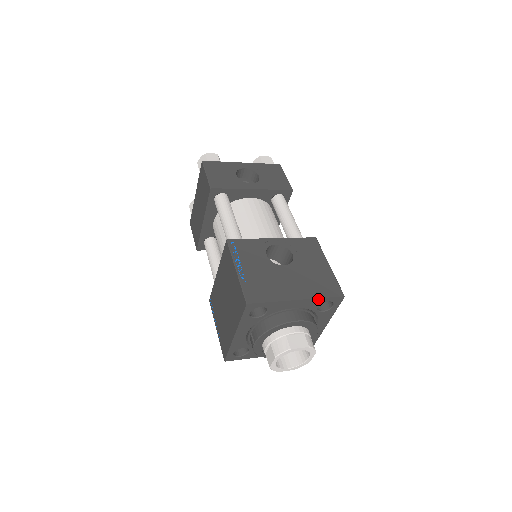
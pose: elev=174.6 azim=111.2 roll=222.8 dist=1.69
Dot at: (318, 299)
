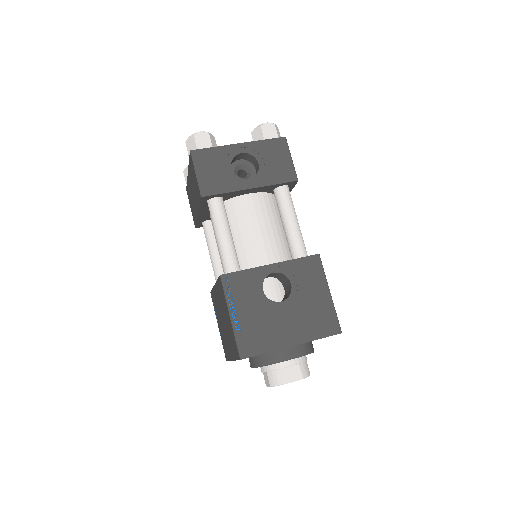
Dot at: occluded
